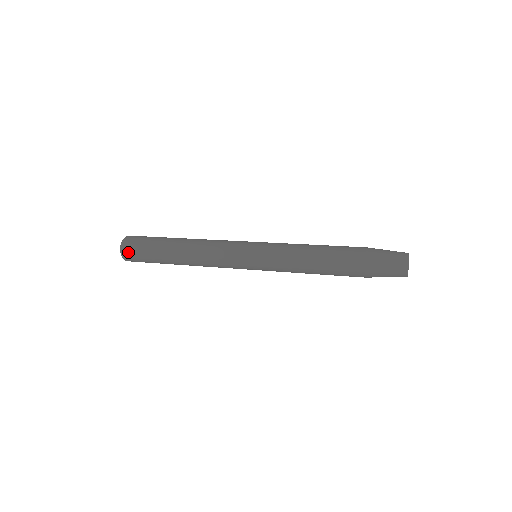
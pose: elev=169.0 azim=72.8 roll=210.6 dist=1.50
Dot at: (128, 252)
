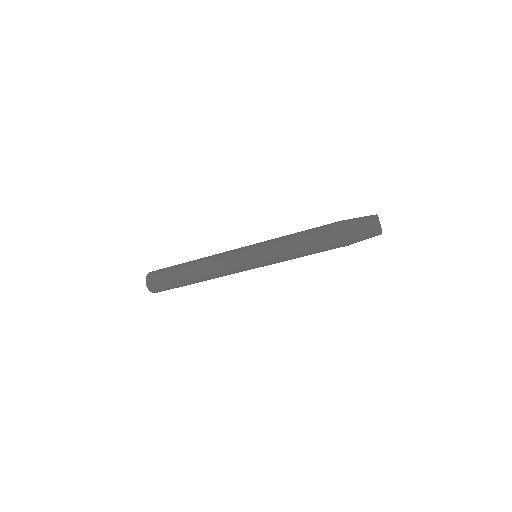
Dot at: (152, 282)
